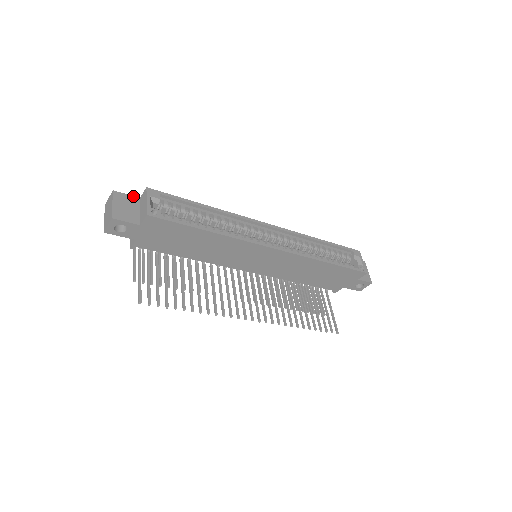
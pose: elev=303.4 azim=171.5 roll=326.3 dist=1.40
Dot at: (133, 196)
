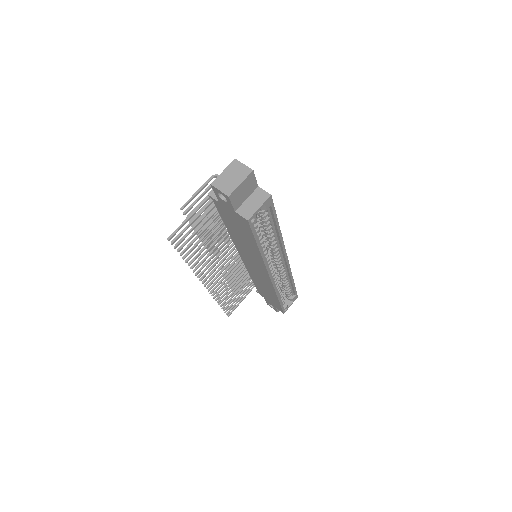
Dot at: occluded
